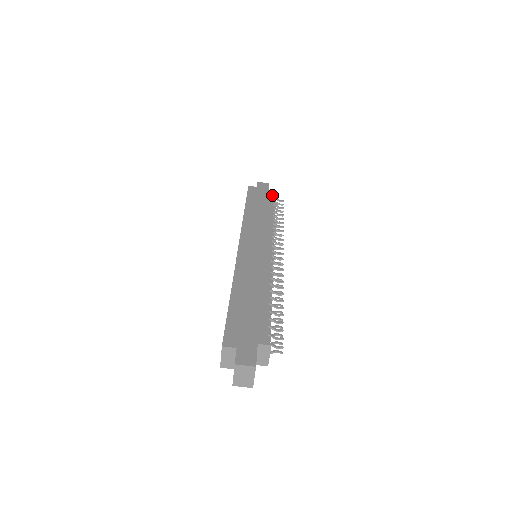
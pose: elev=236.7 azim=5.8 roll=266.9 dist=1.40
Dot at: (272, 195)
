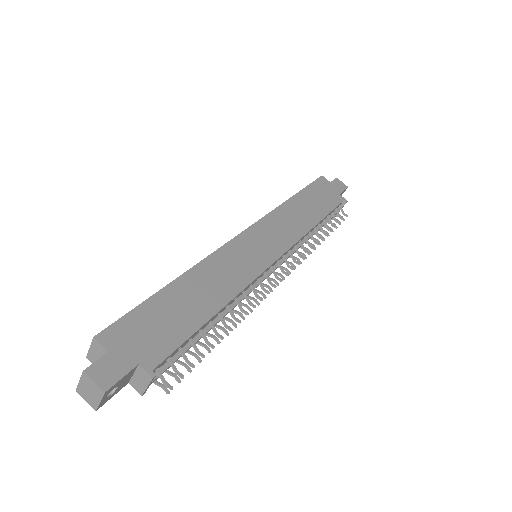
Dot at: (338, 201)
